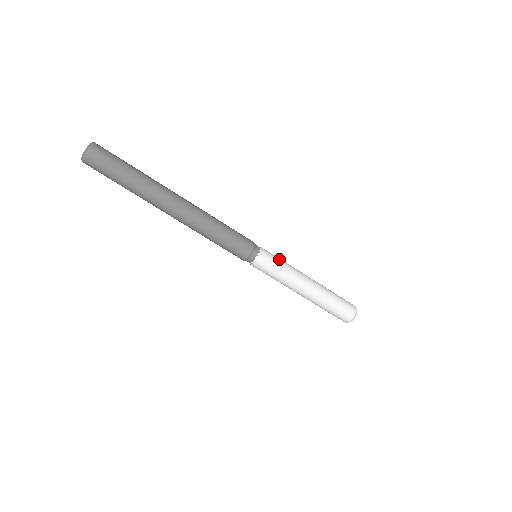
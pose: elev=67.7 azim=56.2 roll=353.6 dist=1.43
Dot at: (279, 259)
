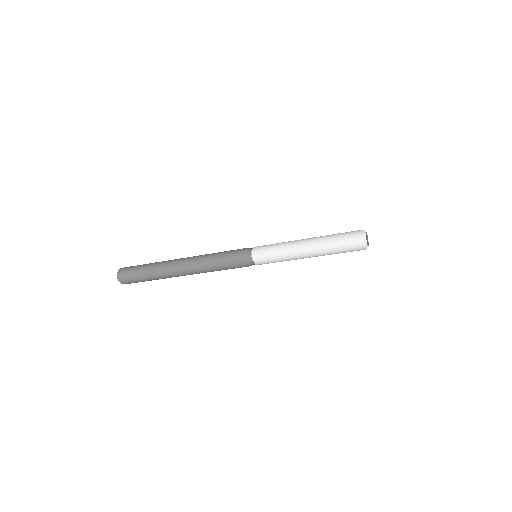
Dot at: (271, 244)
